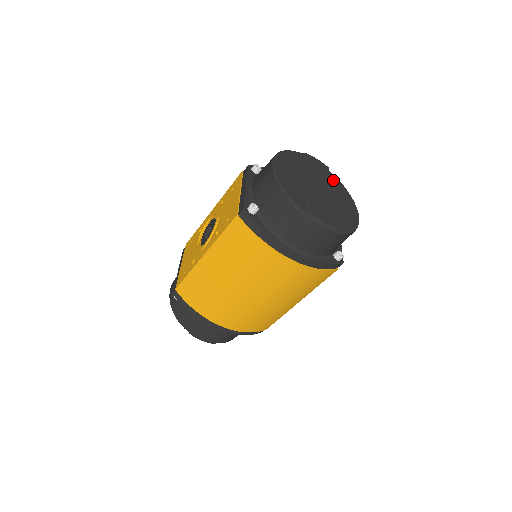
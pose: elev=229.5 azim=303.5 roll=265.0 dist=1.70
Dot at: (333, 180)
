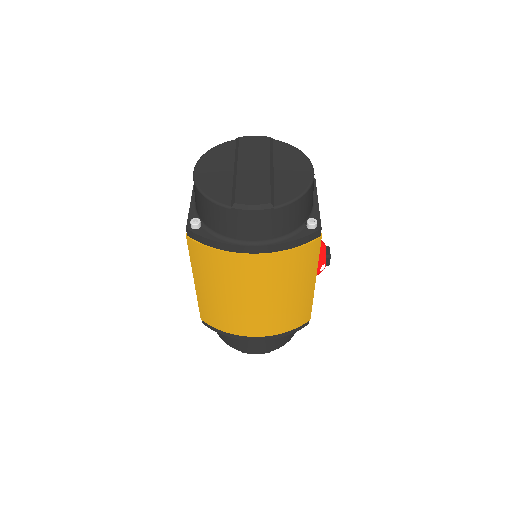
Dot at: (278, 148)
